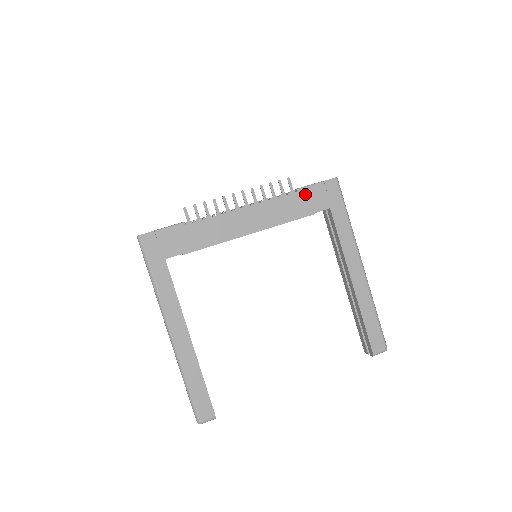
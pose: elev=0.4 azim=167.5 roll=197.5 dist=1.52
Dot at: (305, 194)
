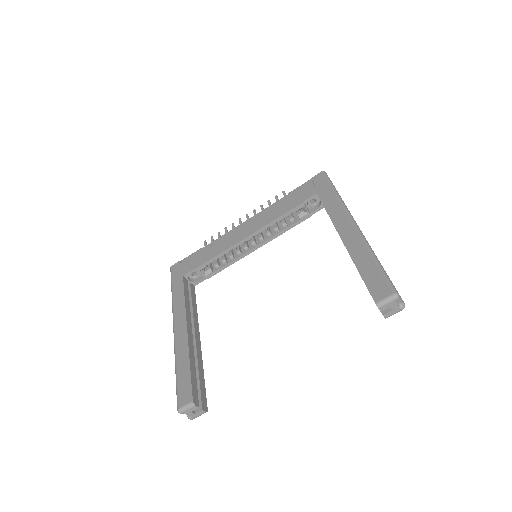
Dot at: (294, 193)
